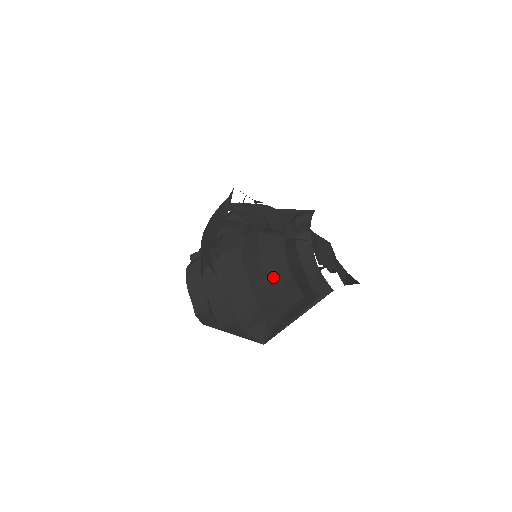
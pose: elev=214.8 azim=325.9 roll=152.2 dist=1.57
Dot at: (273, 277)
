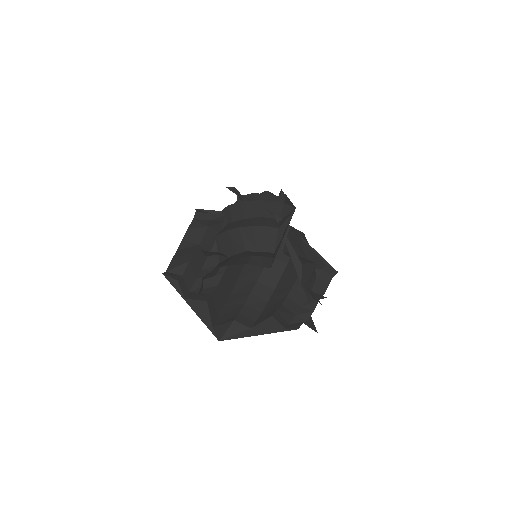
Dot at: (270, 306)
